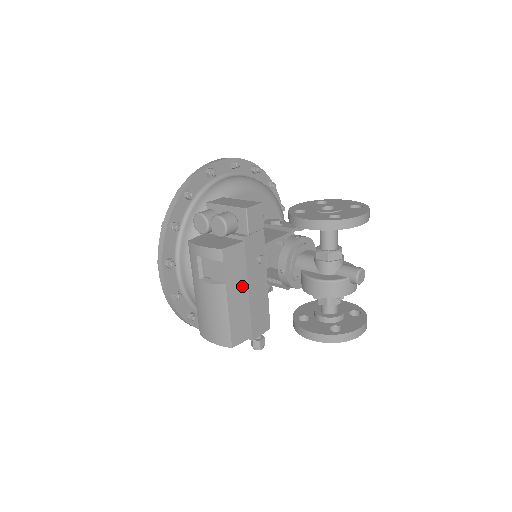
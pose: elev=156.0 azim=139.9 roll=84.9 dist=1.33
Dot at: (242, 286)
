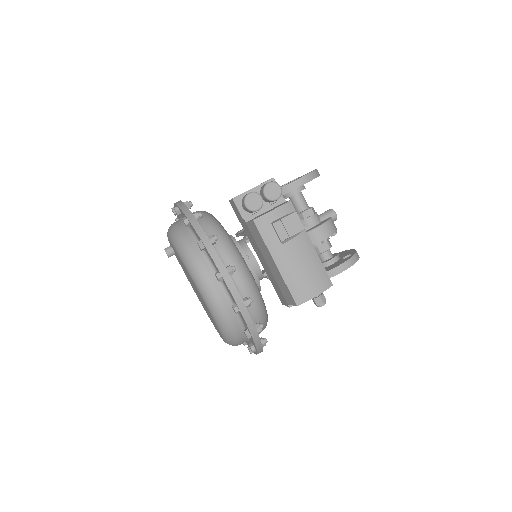
Dot at: occluded
